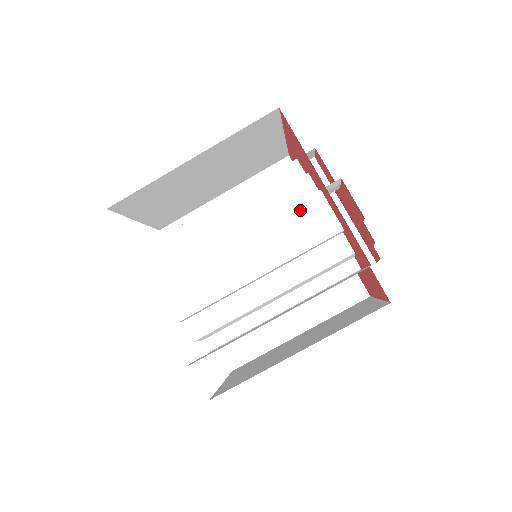
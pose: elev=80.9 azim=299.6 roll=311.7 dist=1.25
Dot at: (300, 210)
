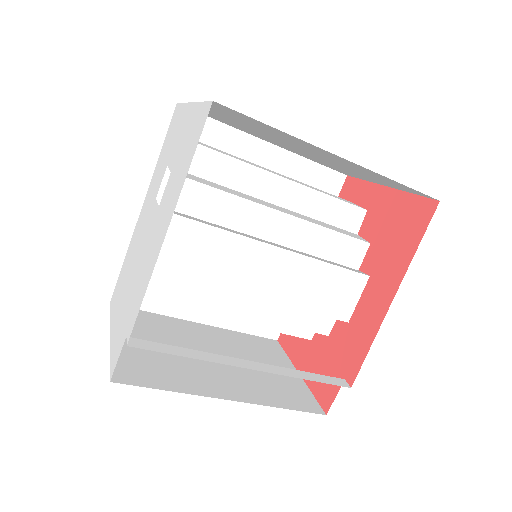
Dot at: (341, 276)
